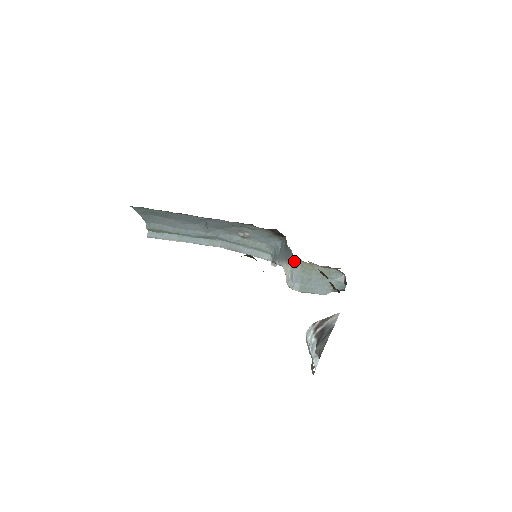
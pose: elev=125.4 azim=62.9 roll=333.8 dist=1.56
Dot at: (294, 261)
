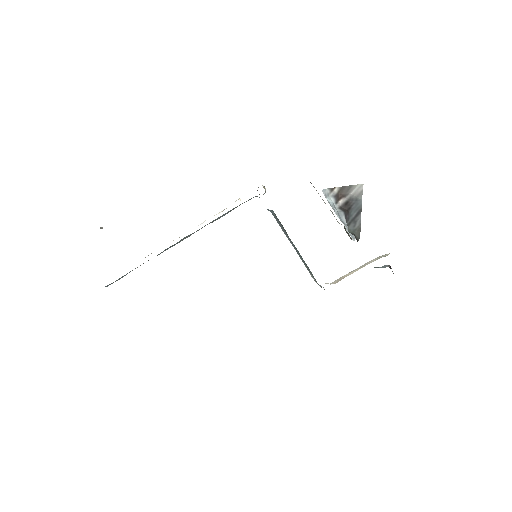
Dot at: occluded
